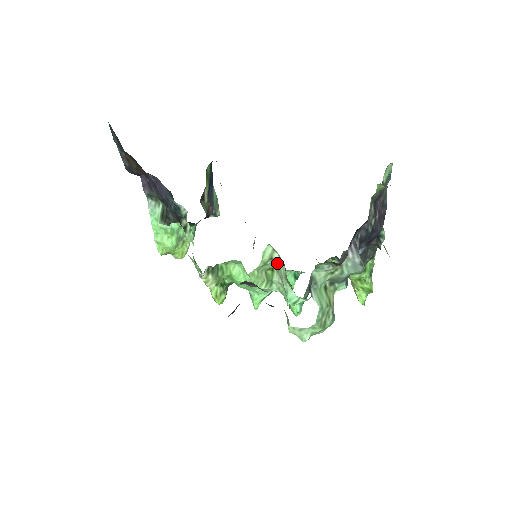
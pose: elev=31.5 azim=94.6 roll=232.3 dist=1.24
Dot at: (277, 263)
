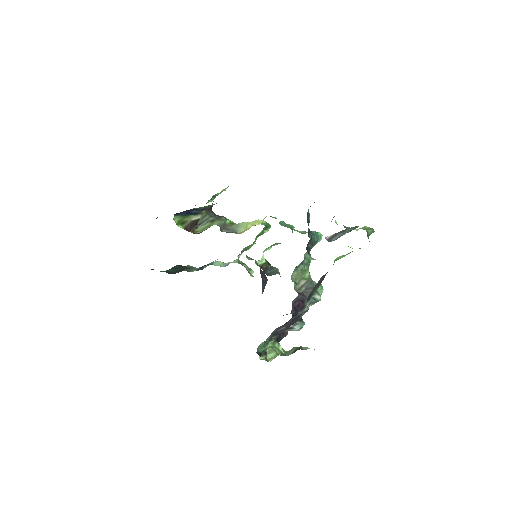
Dot at: occluded
